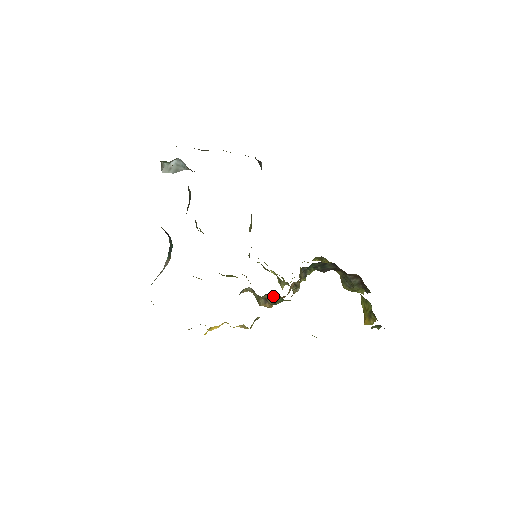
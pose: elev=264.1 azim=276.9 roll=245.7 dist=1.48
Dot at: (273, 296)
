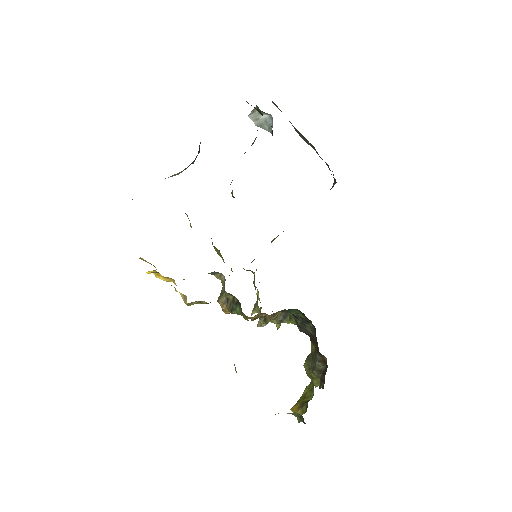
Dot at: (236, 301)
